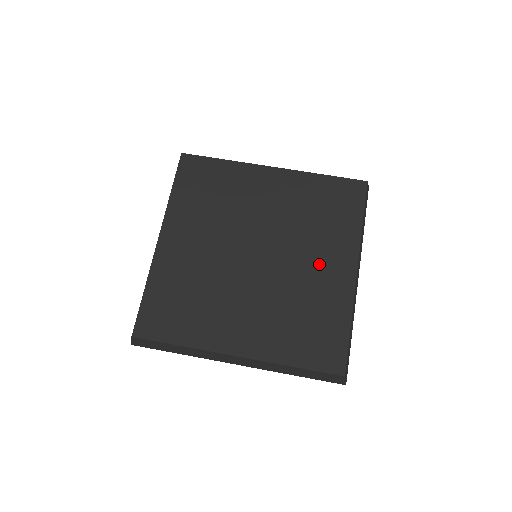
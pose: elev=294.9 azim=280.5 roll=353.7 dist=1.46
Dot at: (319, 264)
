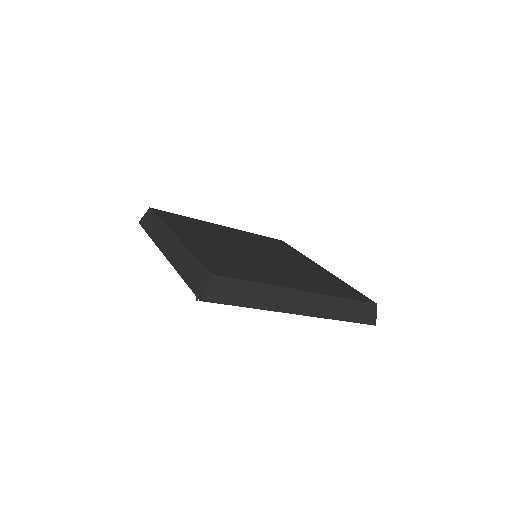
Dot at: (286, 275)
